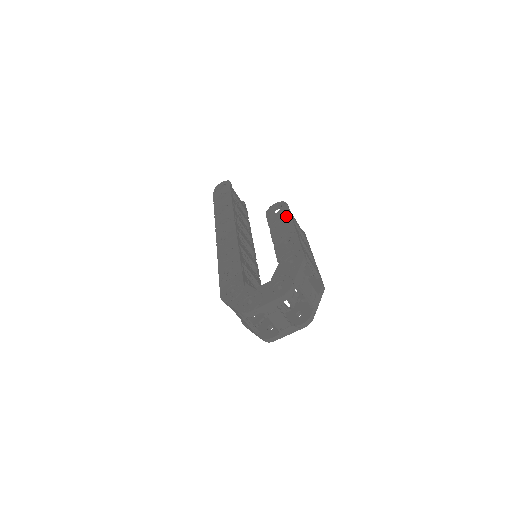
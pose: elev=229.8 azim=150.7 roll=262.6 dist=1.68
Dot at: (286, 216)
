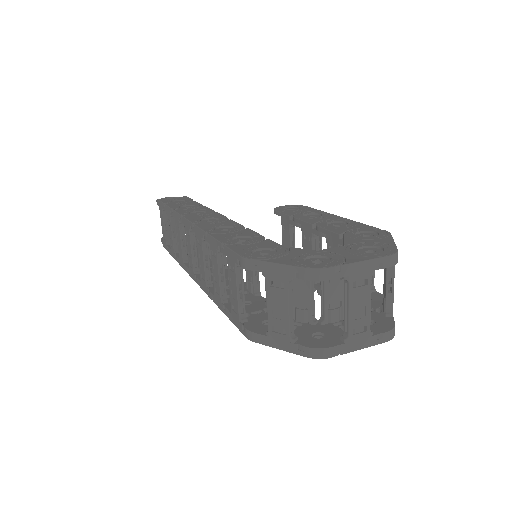
Dot at: (316, 211)
